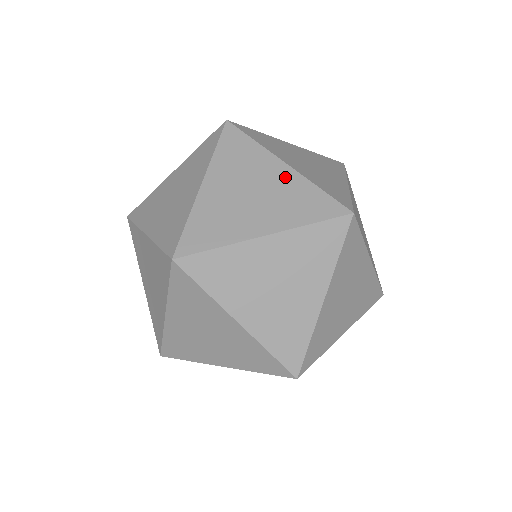
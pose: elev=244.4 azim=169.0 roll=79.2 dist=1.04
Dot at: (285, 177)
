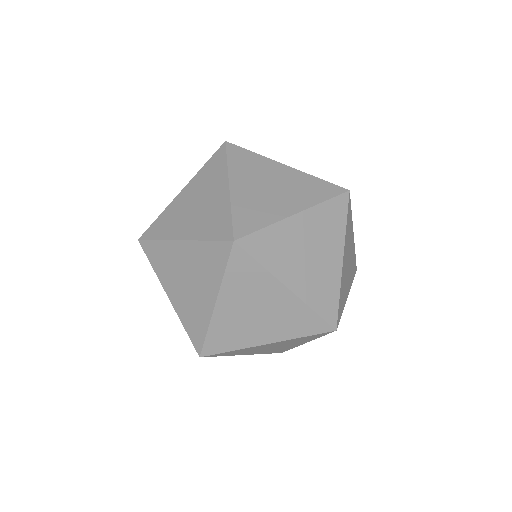
Dot at: (189, 252)
